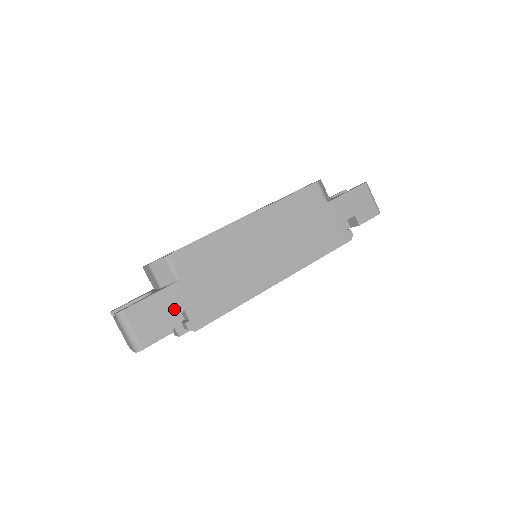
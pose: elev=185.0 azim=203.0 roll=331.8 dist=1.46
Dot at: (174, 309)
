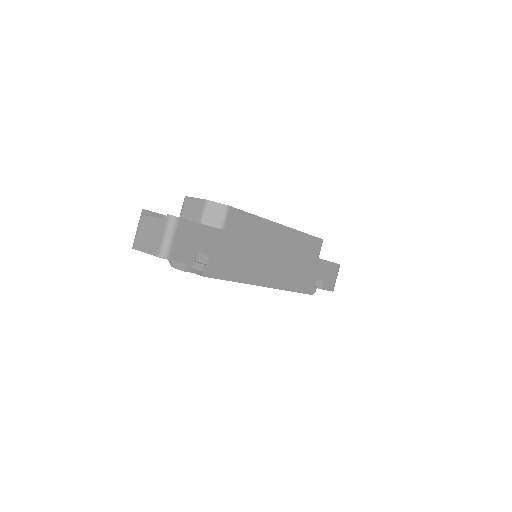
Dot at: (205, 248)
